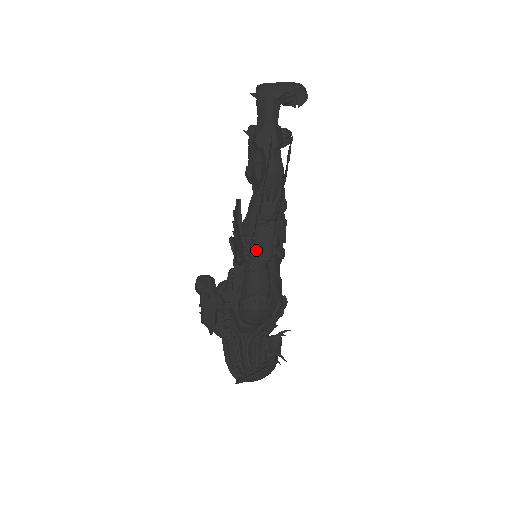
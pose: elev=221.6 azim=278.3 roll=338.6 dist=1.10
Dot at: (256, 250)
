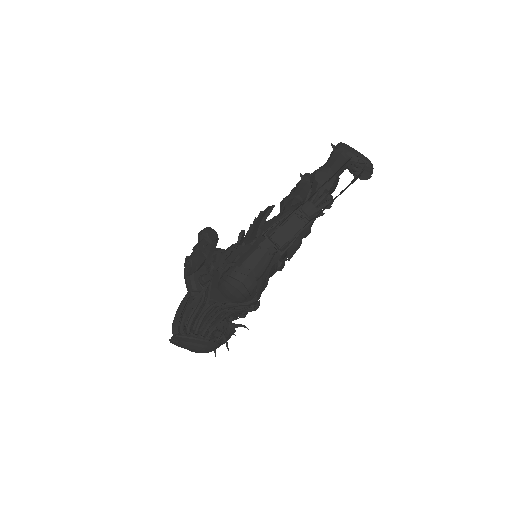
Dot at: (279, 232)
